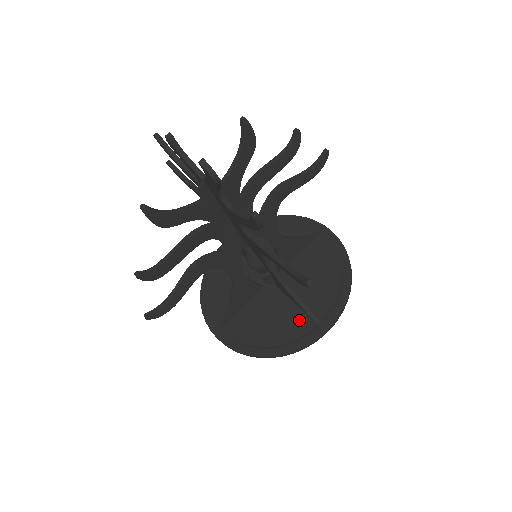
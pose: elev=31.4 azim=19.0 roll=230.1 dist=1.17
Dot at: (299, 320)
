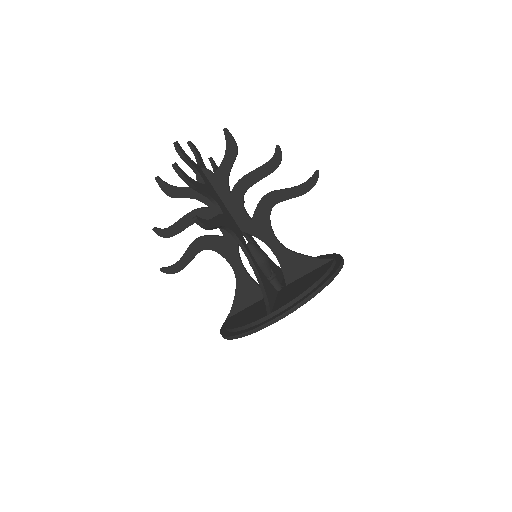
Dot at: (262, 313)
